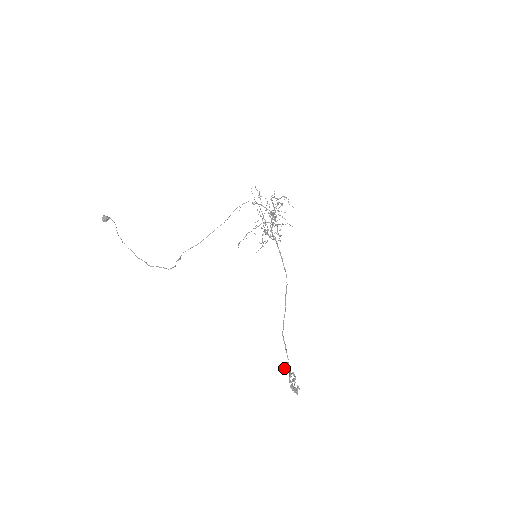
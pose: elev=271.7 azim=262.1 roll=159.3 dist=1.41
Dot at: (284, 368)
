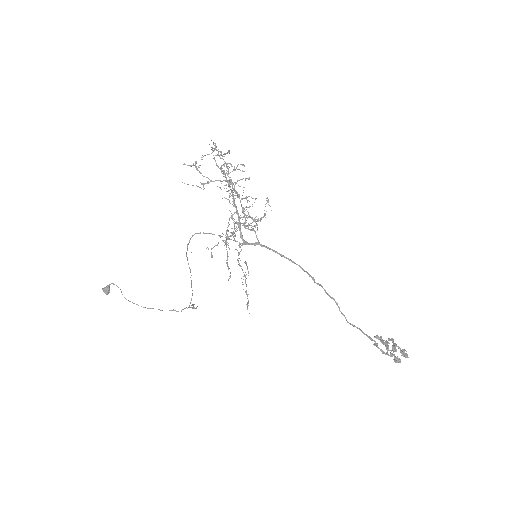
Dot at: occluded
